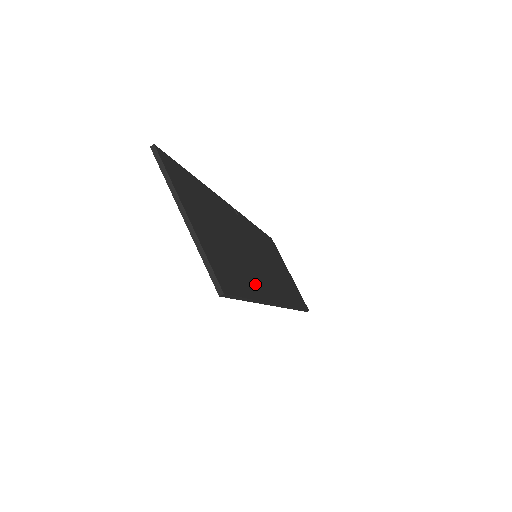
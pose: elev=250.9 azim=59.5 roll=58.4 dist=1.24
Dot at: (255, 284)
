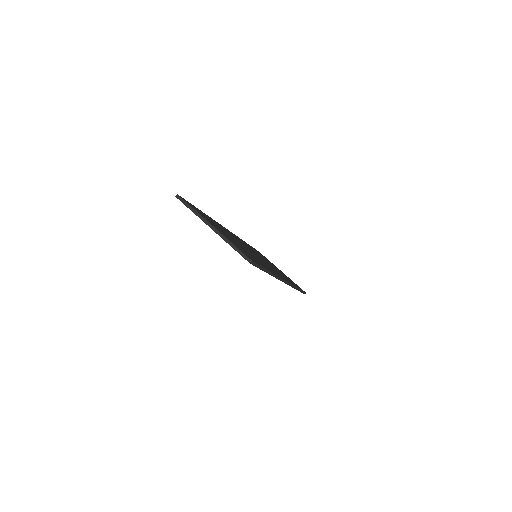
Dot at: (264, 265)
